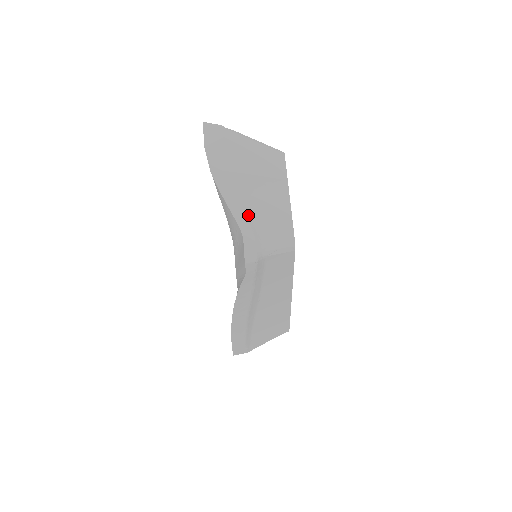
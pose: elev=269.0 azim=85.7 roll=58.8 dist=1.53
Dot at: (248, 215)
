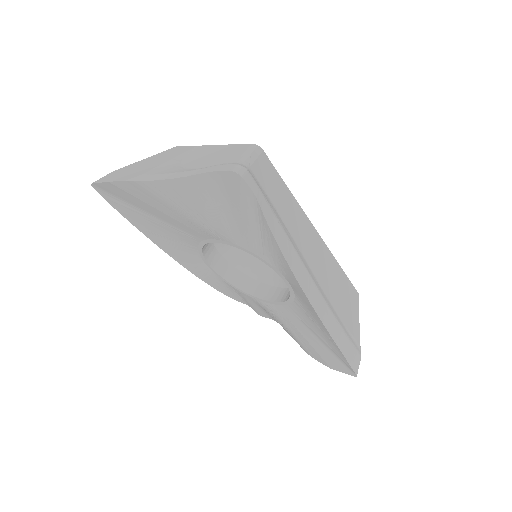
Dot at: (199, 169)
